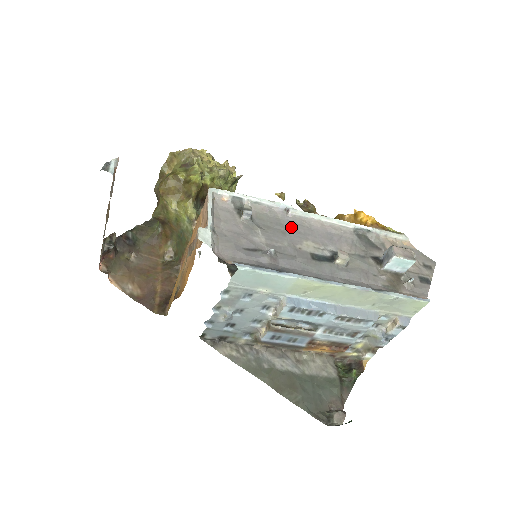
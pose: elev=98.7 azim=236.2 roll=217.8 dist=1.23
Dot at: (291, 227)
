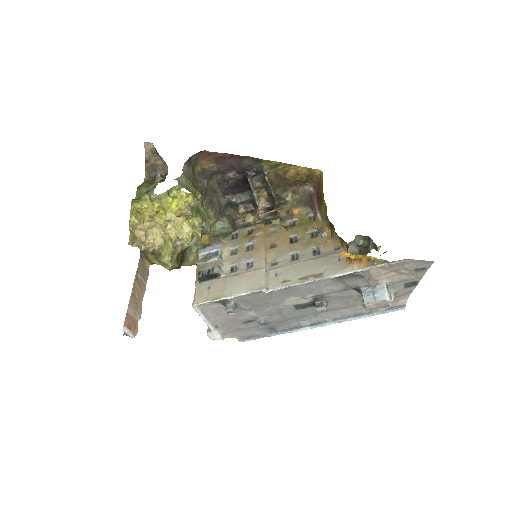
Dot at: (271, 296)
